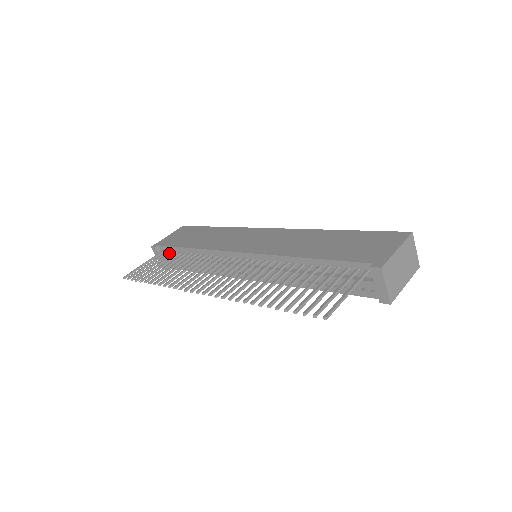
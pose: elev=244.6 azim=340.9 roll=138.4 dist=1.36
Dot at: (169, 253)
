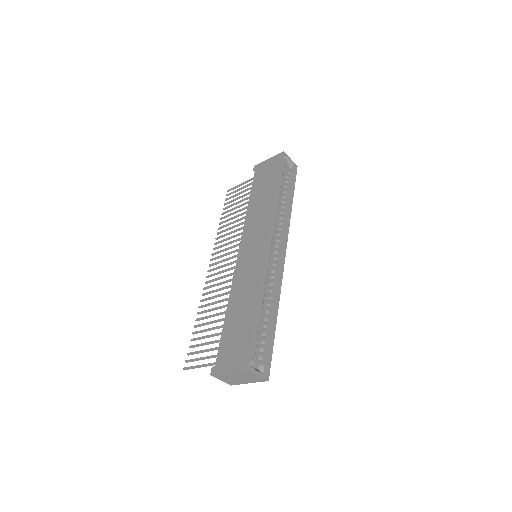
Dot at: occluded
